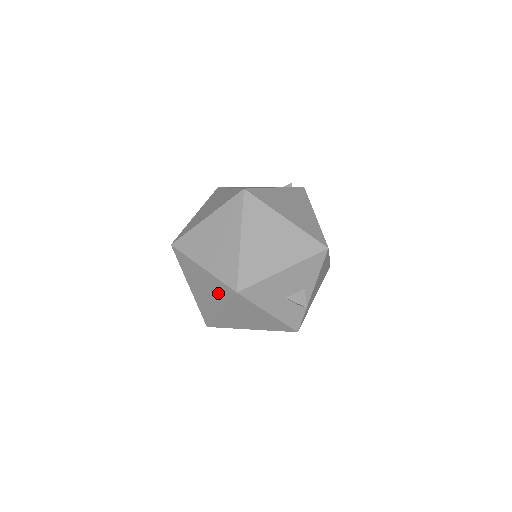
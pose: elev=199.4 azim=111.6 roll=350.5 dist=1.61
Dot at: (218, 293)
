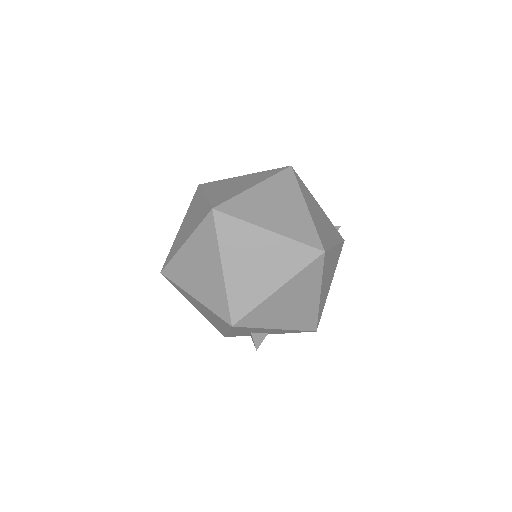
Dot at: (211, 295)
